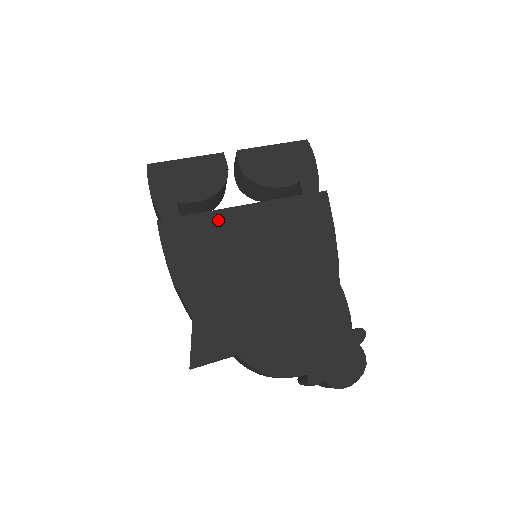
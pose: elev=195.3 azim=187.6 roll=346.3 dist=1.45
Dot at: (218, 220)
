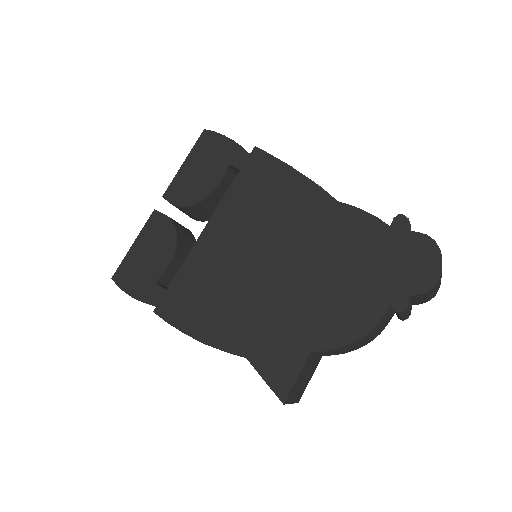
Dot at: (195, 262)
